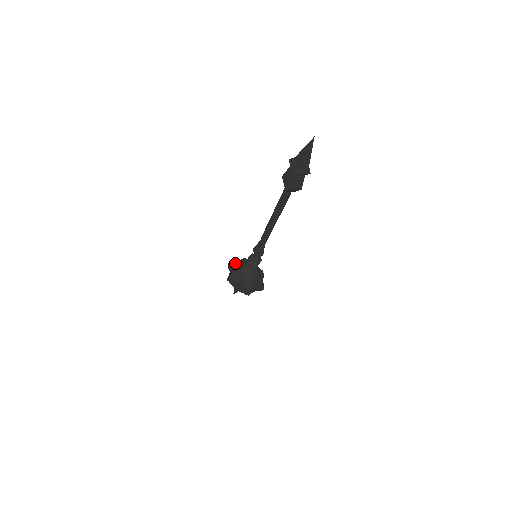
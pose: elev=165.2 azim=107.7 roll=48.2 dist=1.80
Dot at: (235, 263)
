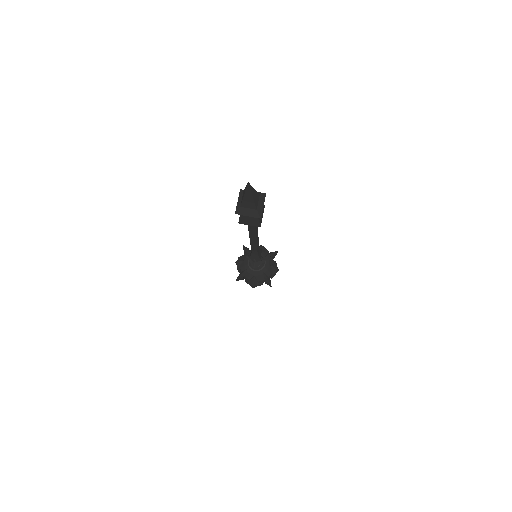
Dot at: (246, 249)
